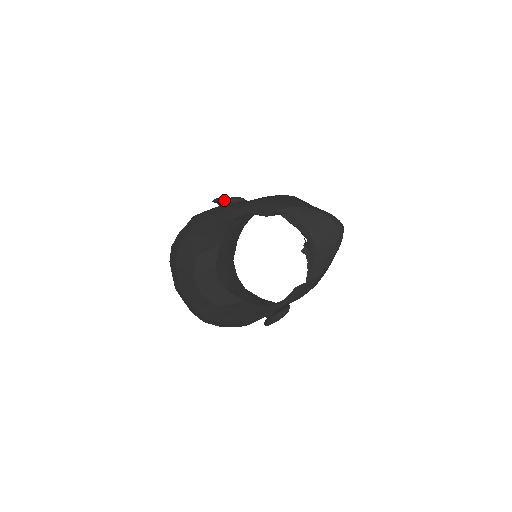
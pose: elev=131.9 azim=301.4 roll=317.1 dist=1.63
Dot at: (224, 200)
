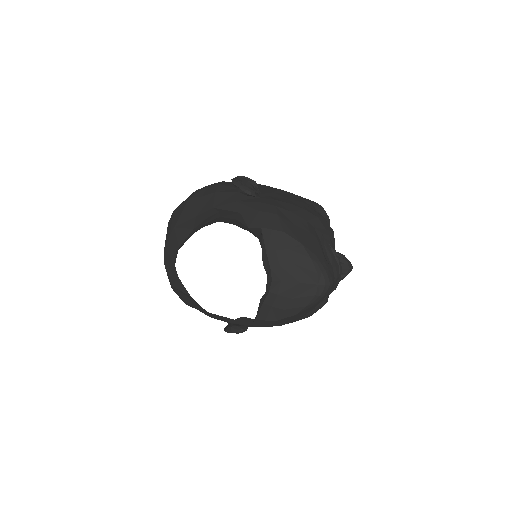
Dot at: (235, 184)
